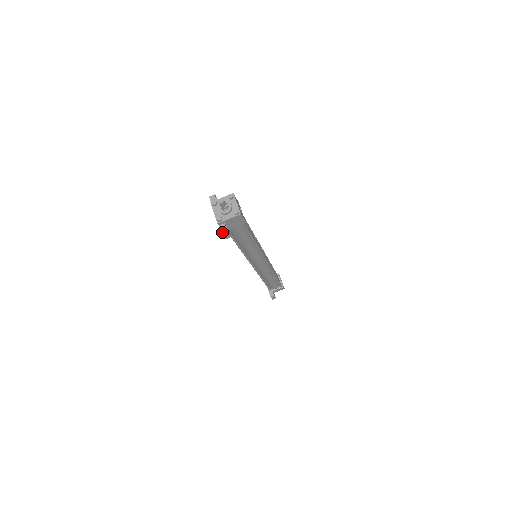
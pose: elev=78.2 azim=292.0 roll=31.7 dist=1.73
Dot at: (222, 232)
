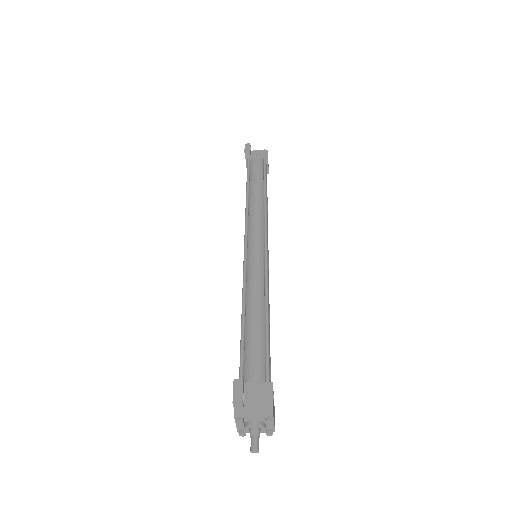
Dot at: occluded
